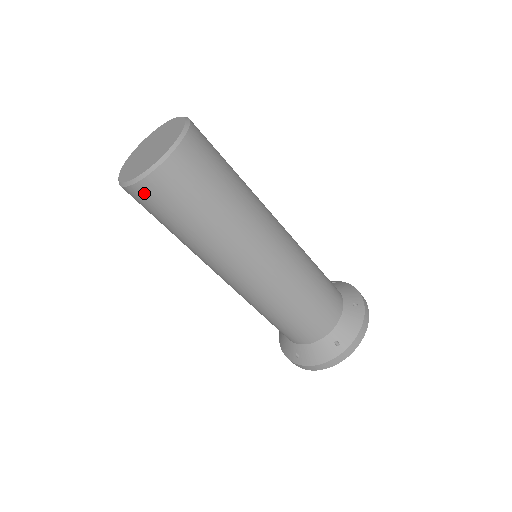
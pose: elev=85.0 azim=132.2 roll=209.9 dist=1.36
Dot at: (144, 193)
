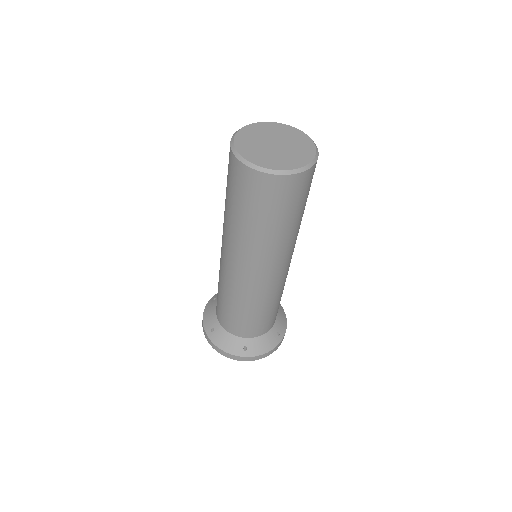
Dot at: (244, 174)
